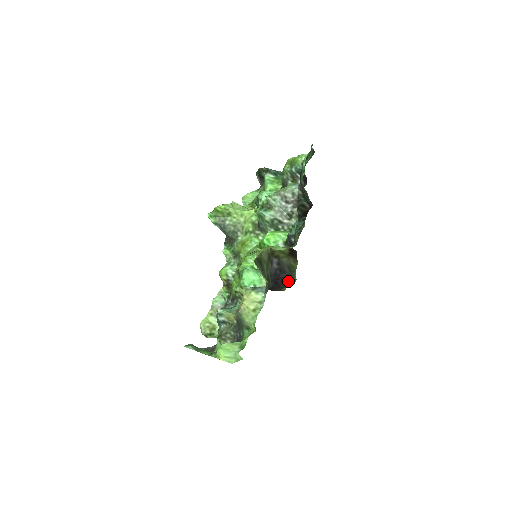
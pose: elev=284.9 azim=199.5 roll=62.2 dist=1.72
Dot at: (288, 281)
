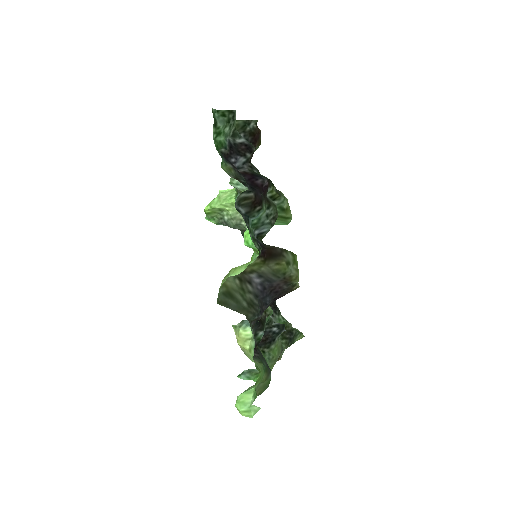
Dot at: (288, 283)
